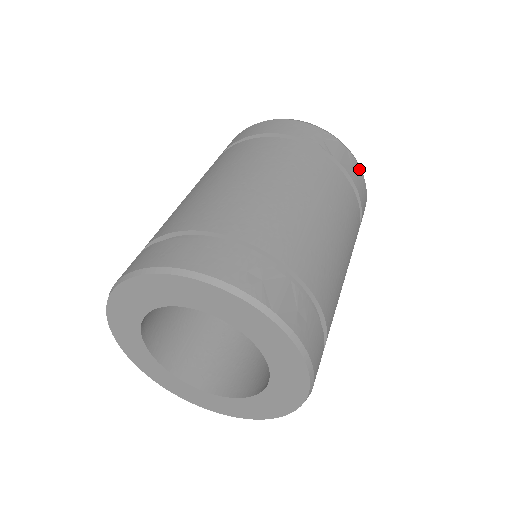
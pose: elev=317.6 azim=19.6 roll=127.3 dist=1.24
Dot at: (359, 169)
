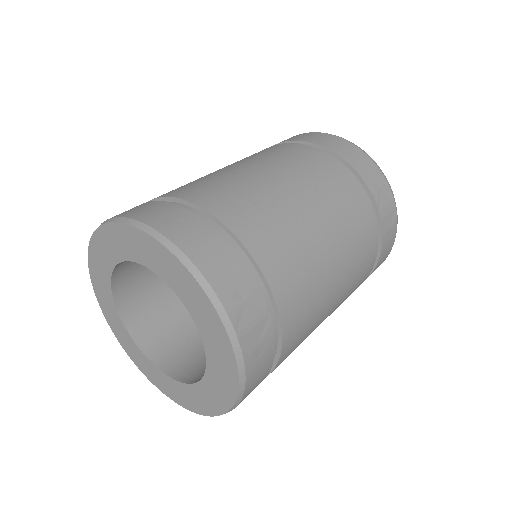
Dot at: (395, 233)
